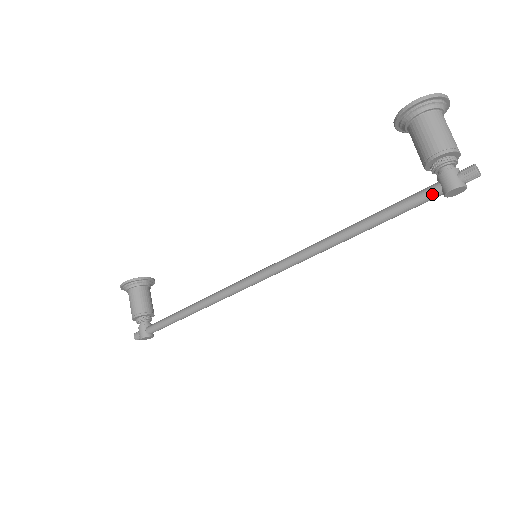
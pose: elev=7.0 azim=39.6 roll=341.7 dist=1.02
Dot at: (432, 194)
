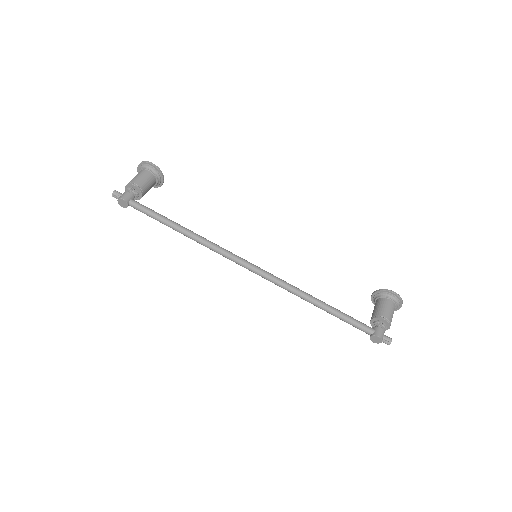
Dot at: (368, 330)
